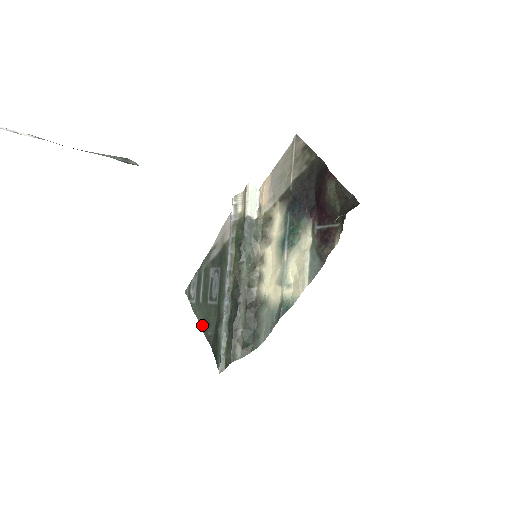
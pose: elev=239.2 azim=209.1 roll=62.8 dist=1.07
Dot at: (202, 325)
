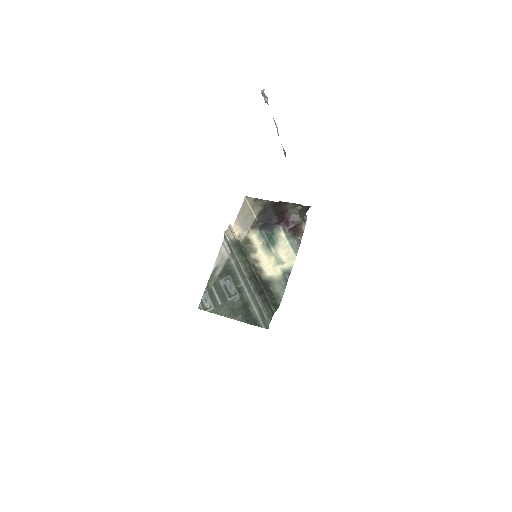
Dot at: (230, 316)
